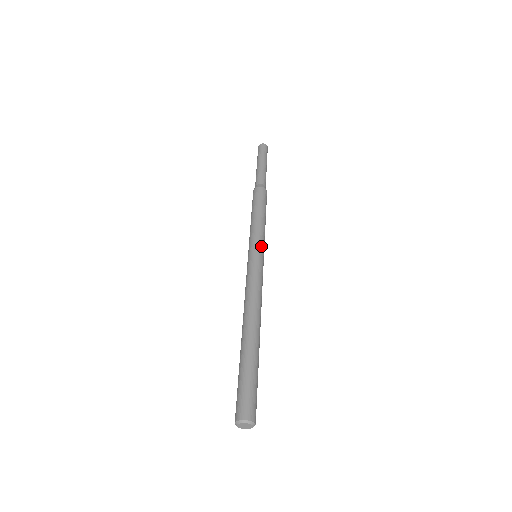
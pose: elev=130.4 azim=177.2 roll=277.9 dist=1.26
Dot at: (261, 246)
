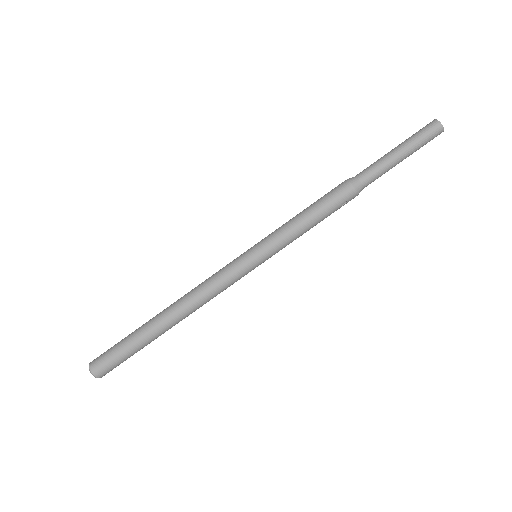
Dot at: (263, 250)
